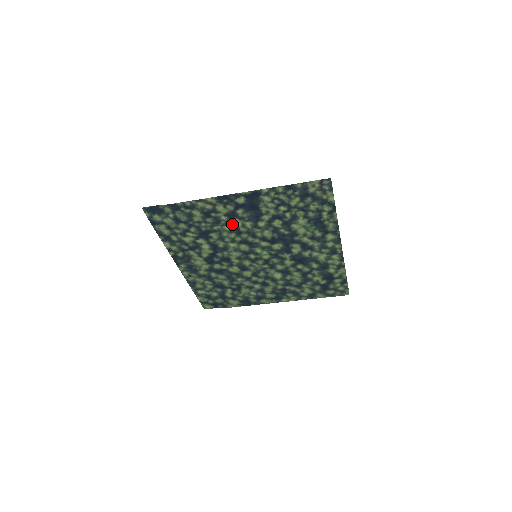
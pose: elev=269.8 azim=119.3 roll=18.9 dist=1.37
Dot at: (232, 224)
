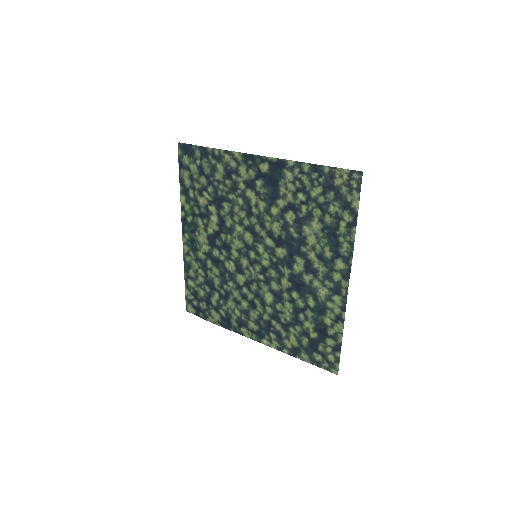
Dot at: (247, 198)
